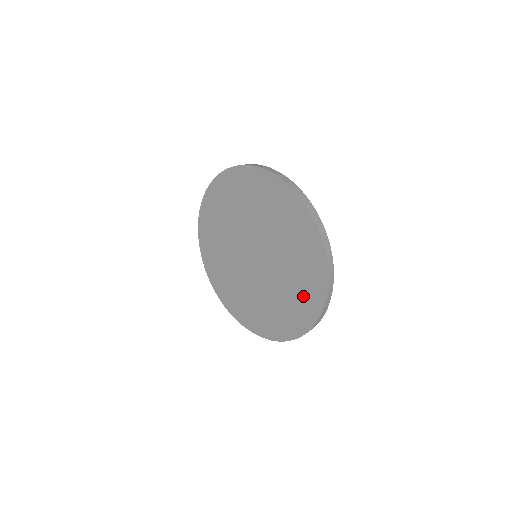
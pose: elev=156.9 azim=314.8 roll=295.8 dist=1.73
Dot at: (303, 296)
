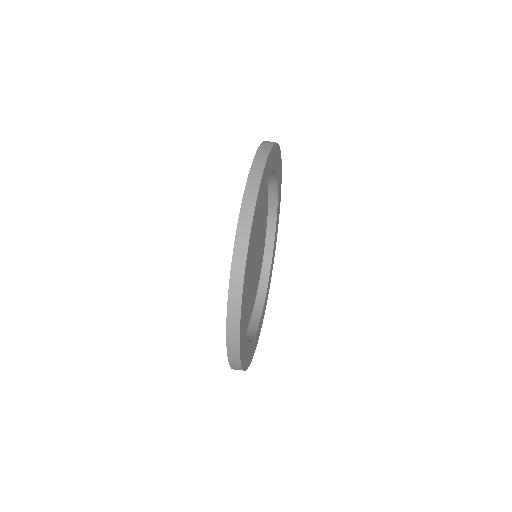
Dot at: occluded
